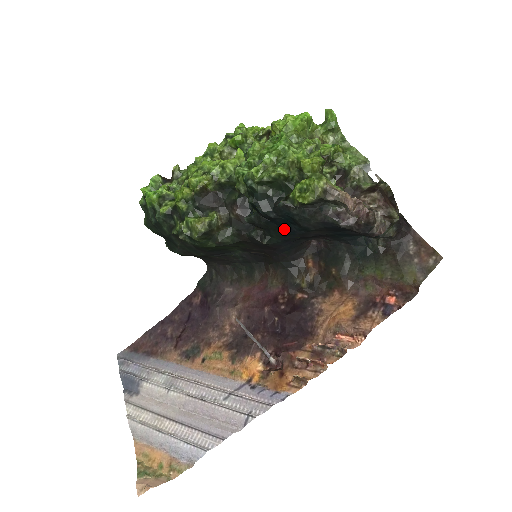
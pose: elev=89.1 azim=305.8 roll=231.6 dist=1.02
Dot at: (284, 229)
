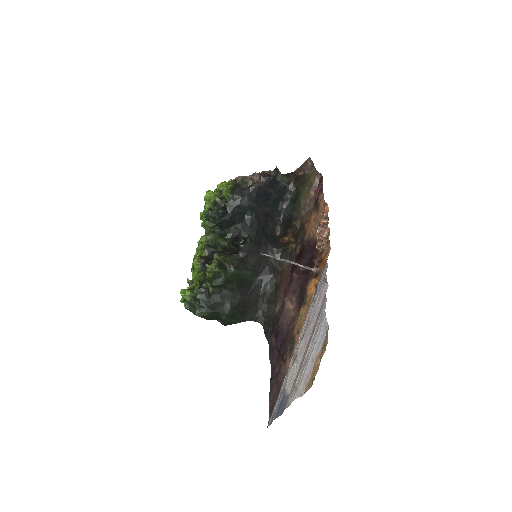
Dot at: (247, 223)
